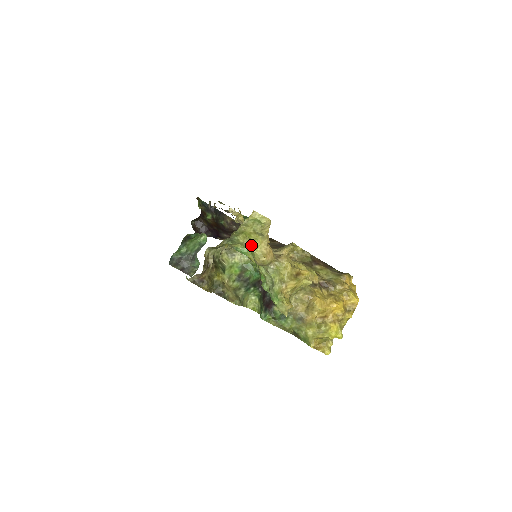
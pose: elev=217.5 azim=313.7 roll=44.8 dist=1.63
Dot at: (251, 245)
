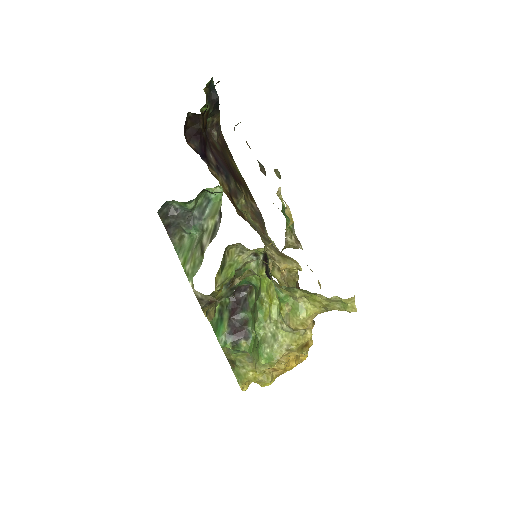
Dot at: (301, 304)
